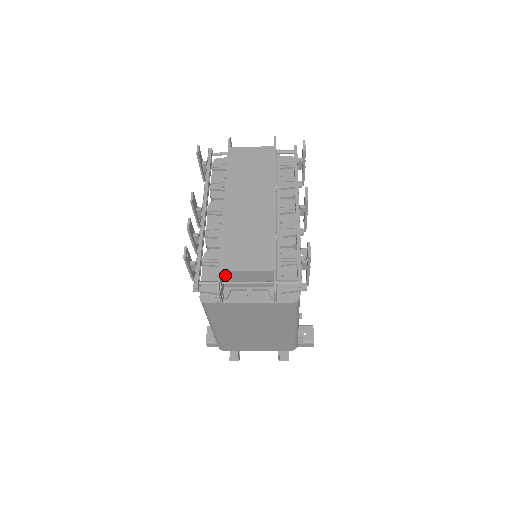
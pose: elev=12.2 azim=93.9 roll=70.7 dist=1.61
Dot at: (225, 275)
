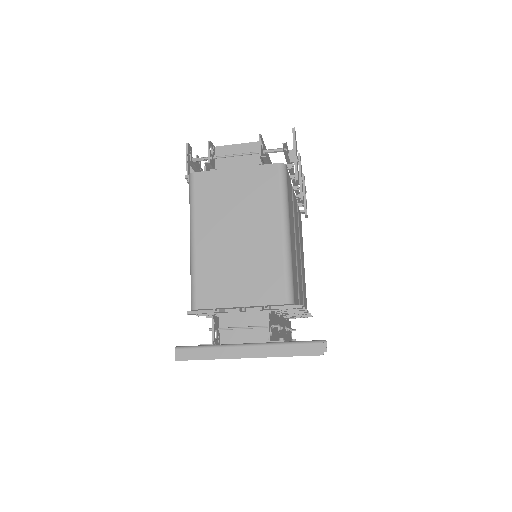
Dot at: (218, 153)
